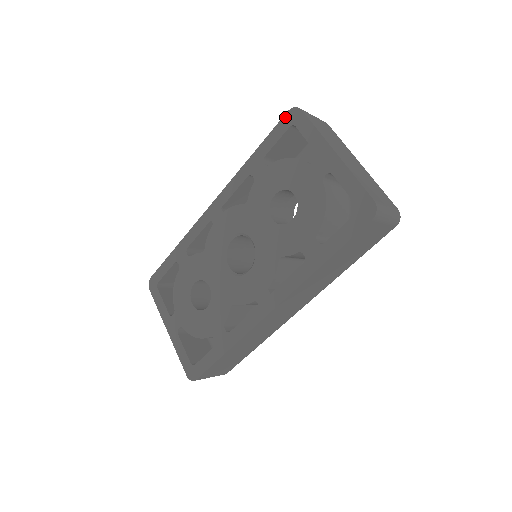
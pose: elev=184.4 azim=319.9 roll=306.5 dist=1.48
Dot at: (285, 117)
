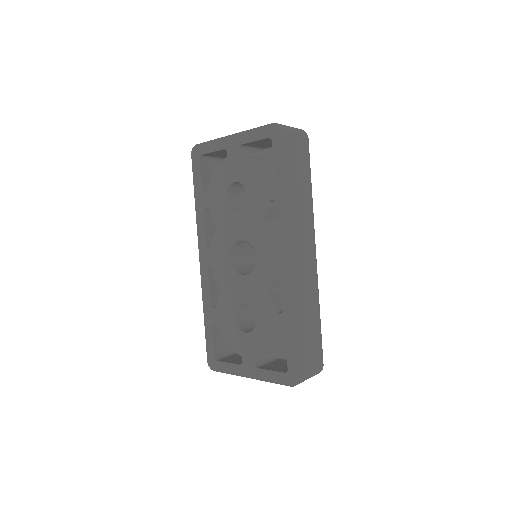
Dot at: (192, 159)
